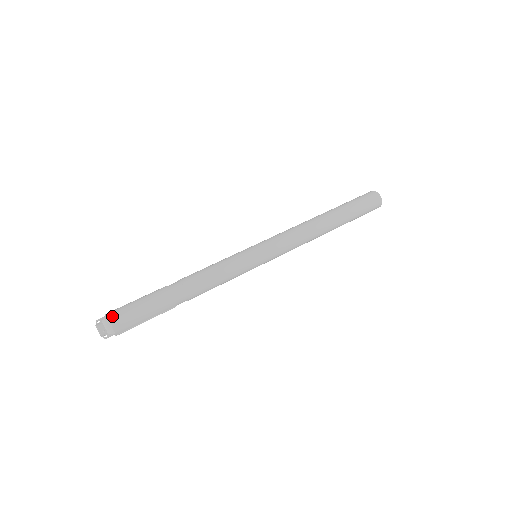
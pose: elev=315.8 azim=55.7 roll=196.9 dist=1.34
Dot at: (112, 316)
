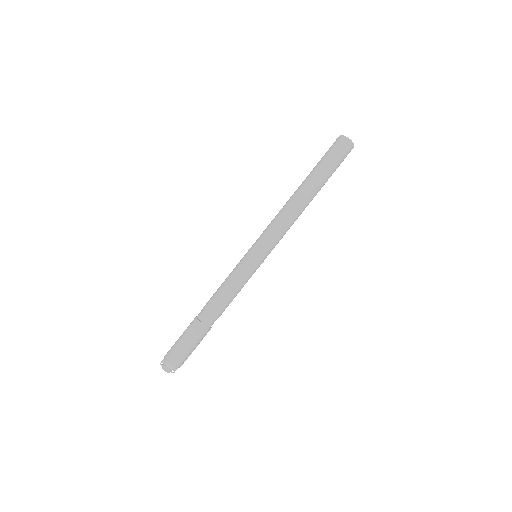
Dot at: (171, 361)
